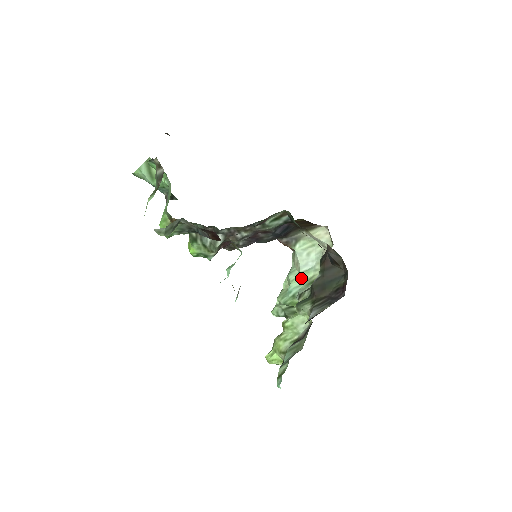
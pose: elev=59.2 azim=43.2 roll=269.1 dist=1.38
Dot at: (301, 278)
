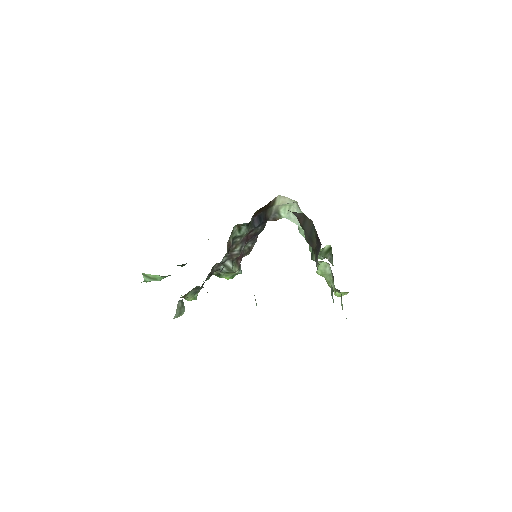
Dot at: occluded
